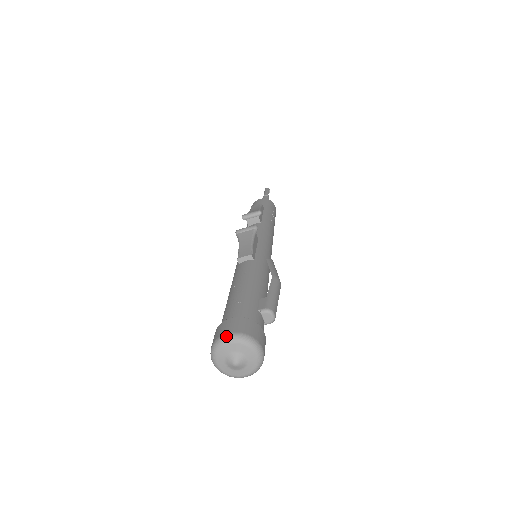
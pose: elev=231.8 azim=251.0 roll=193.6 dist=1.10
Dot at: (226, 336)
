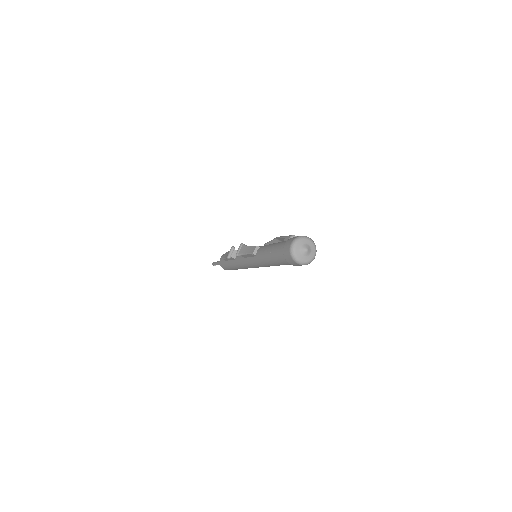
Dot at: (292, 245)
